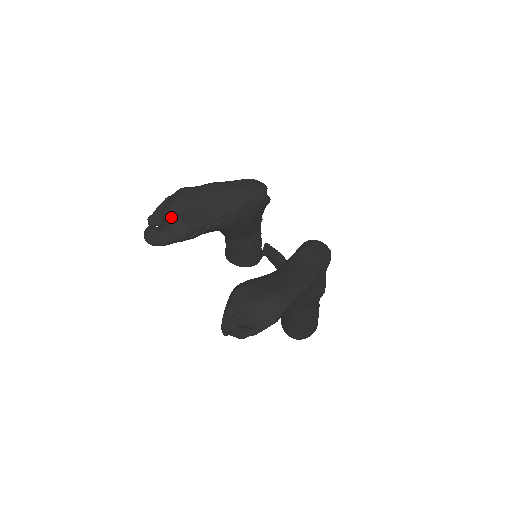
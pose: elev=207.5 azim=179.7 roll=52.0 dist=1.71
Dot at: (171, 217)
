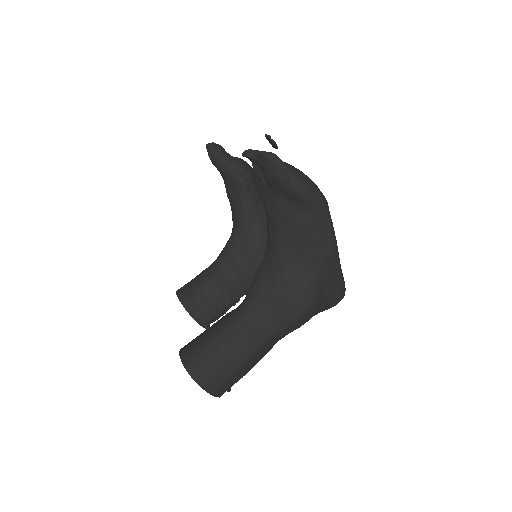
Dot at: occluded
